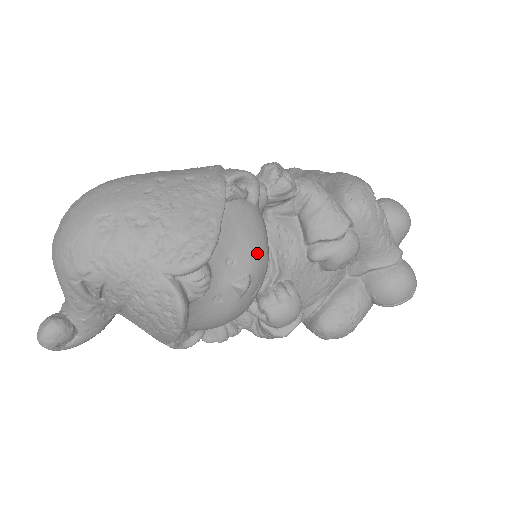
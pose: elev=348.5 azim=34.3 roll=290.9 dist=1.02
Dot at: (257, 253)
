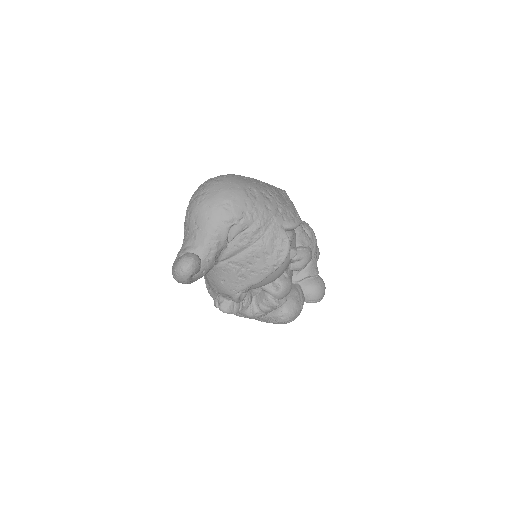
Dot at: occluded
